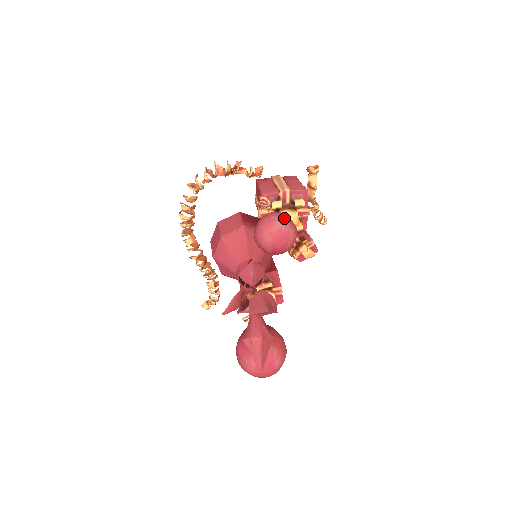
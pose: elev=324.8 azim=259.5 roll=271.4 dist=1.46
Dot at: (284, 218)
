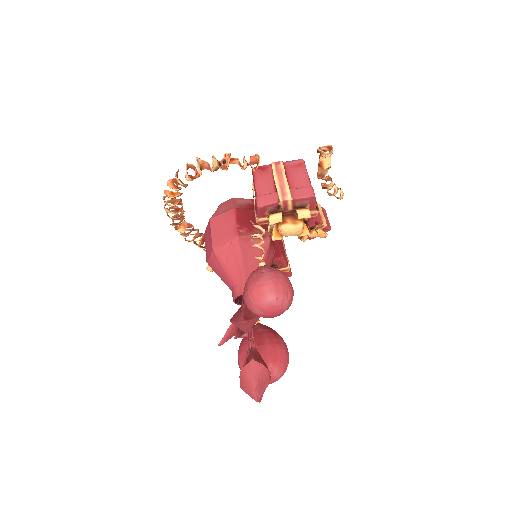
Dot at: (276, 288)
